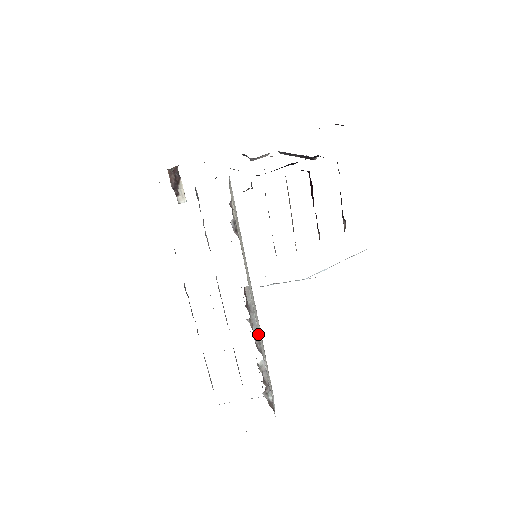
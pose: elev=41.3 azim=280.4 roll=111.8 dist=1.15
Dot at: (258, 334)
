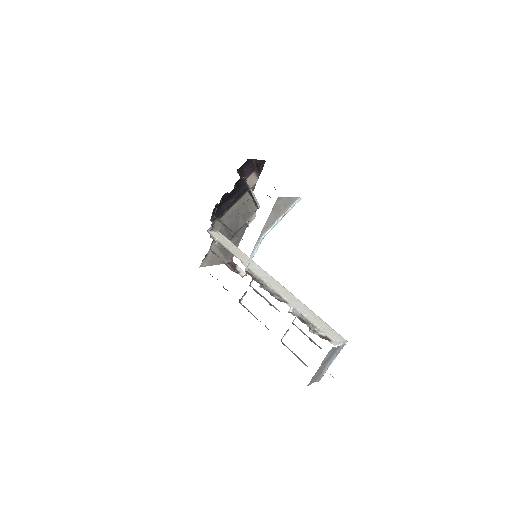
Dot at: (276, 293)
